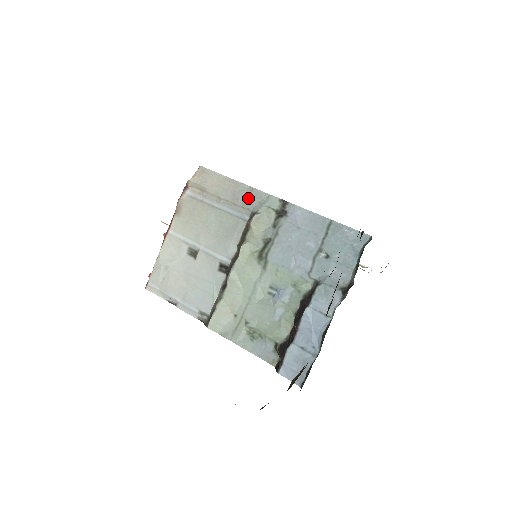
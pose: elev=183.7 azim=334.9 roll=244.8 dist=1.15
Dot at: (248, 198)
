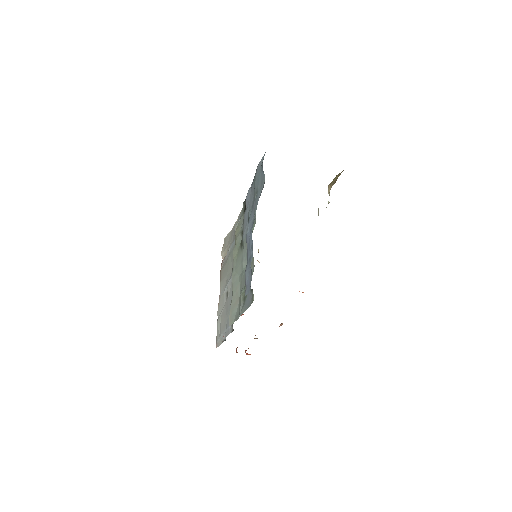
Dot at: occluded
